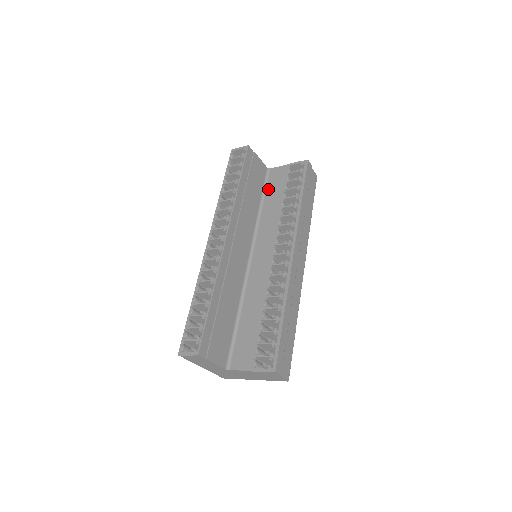
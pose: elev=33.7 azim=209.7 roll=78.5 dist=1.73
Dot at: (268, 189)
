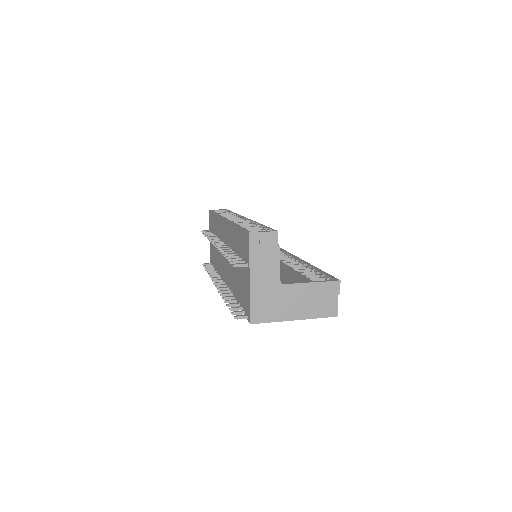
Dot at: occluded
